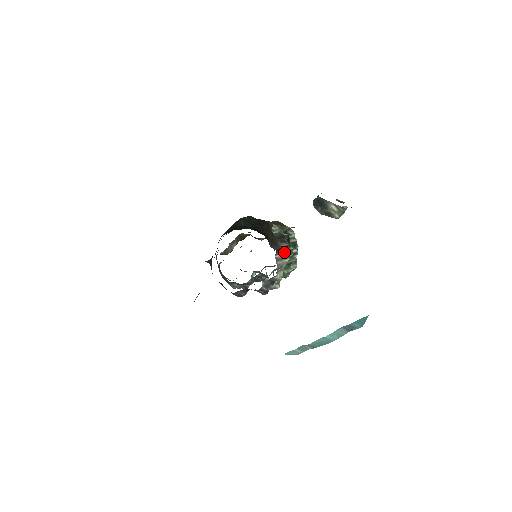
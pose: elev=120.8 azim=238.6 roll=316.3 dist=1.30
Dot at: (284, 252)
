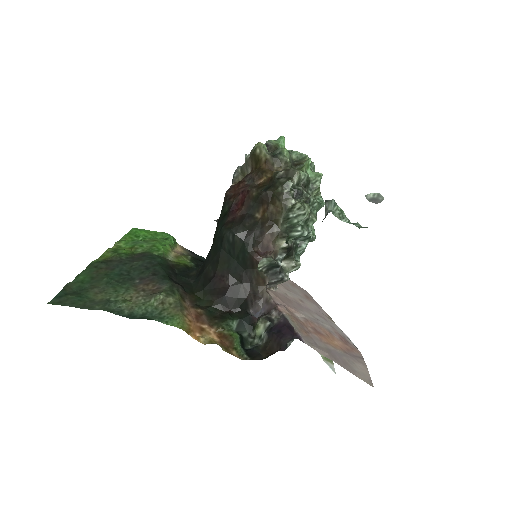
Dot at: occluded
